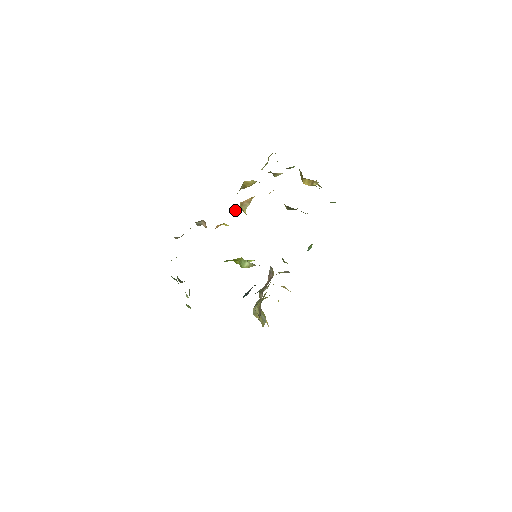
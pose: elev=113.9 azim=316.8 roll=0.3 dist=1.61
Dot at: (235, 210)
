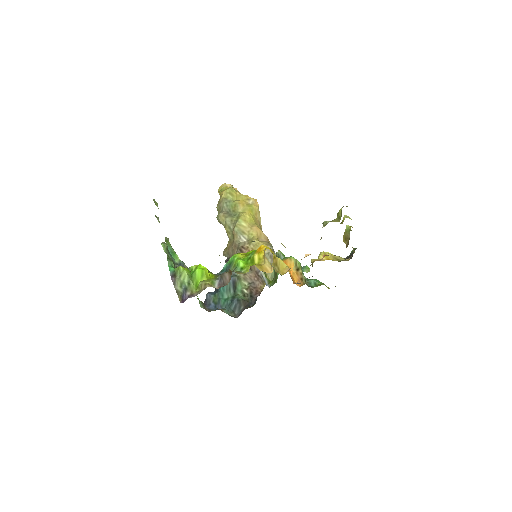
Dot at: occluded
